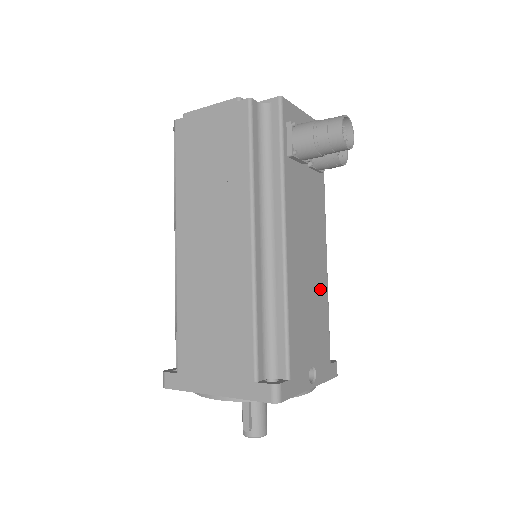
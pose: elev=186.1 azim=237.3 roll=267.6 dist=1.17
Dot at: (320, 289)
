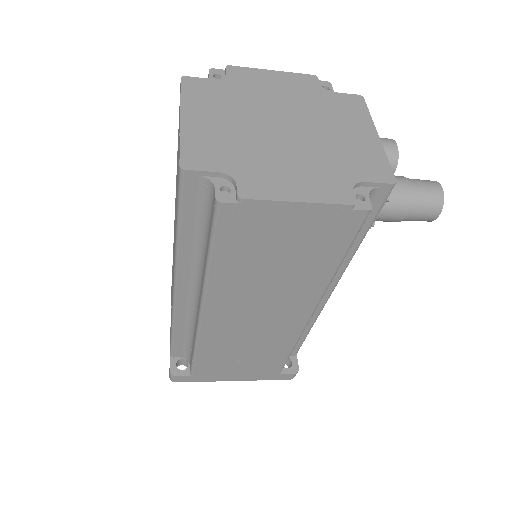
Dot at: occluded
